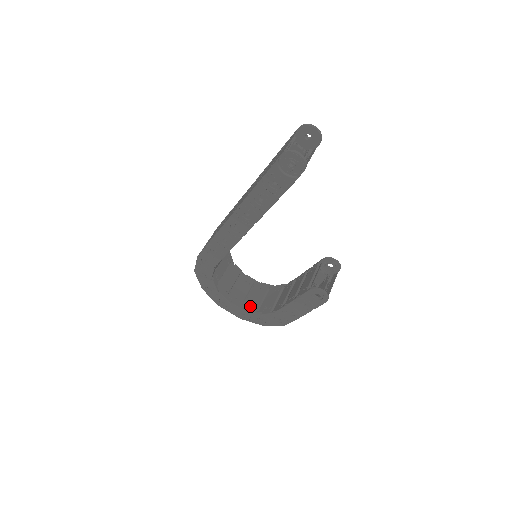
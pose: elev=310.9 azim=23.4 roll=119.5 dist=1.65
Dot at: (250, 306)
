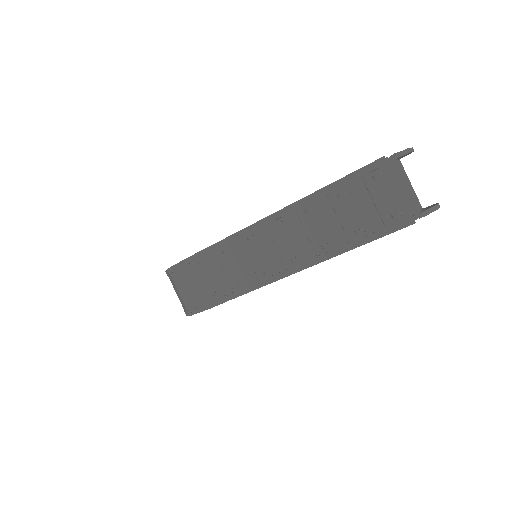
Dot at: occluded
